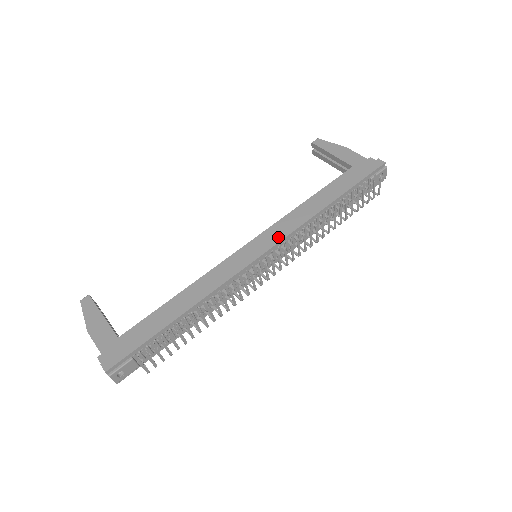
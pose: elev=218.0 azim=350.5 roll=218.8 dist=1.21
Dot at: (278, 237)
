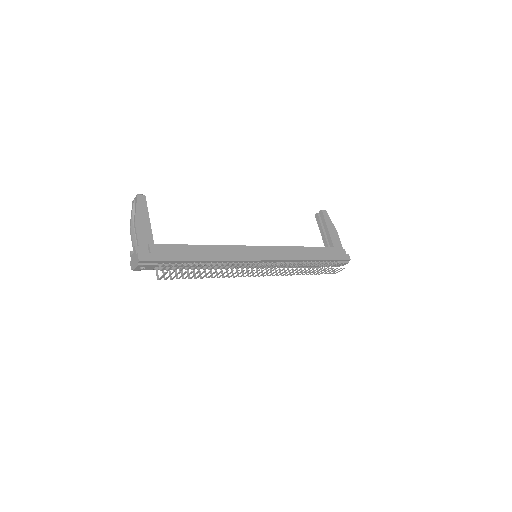
Dot at: (277, 257)
